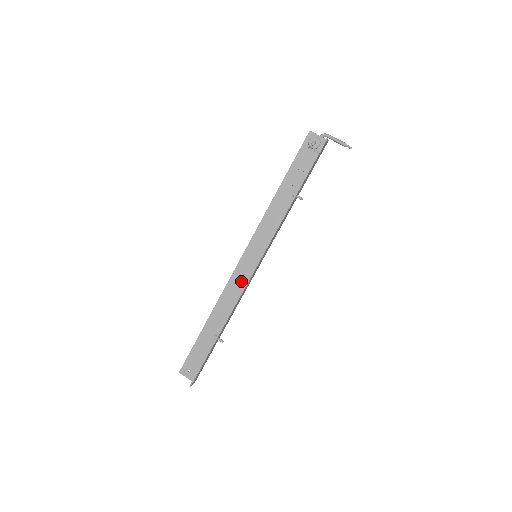
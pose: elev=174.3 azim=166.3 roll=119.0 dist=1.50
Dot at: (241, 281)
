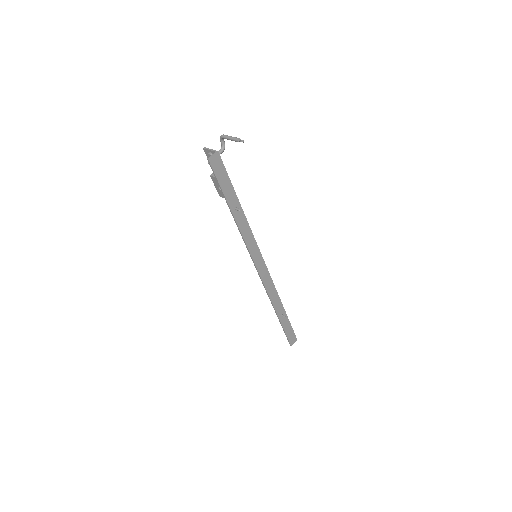
Dot at: occluded
